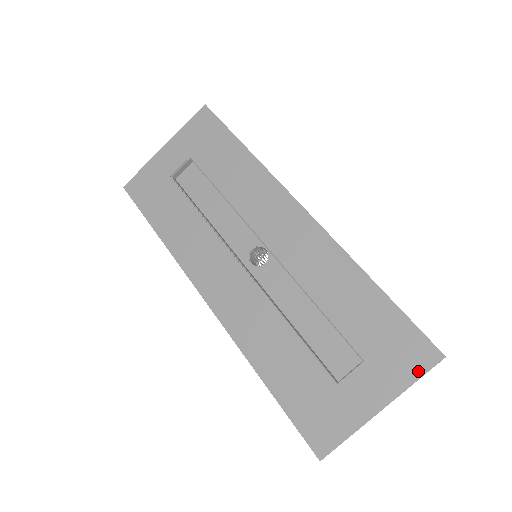
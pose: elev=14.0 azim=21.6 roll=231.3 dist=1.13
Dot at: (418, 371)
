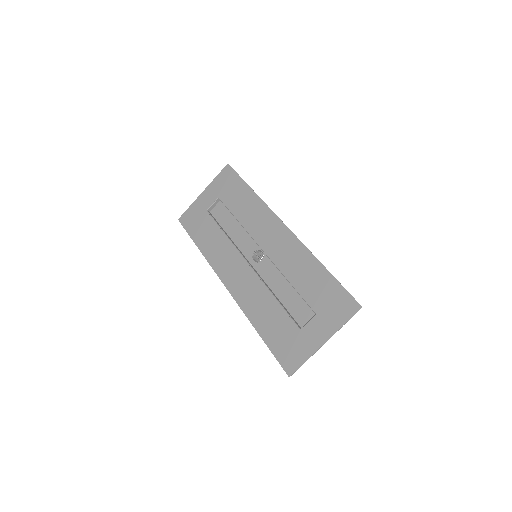
Dot at: (346, 317)
